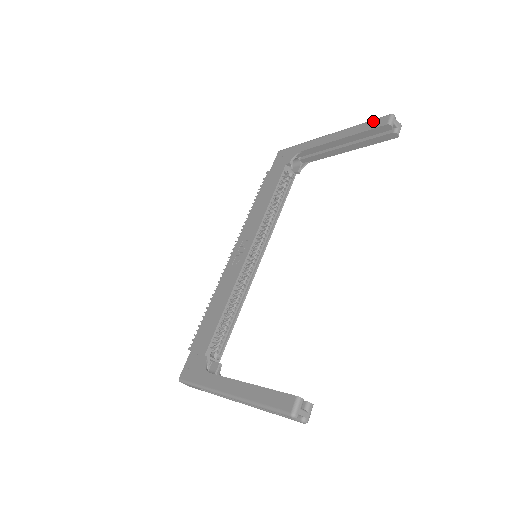
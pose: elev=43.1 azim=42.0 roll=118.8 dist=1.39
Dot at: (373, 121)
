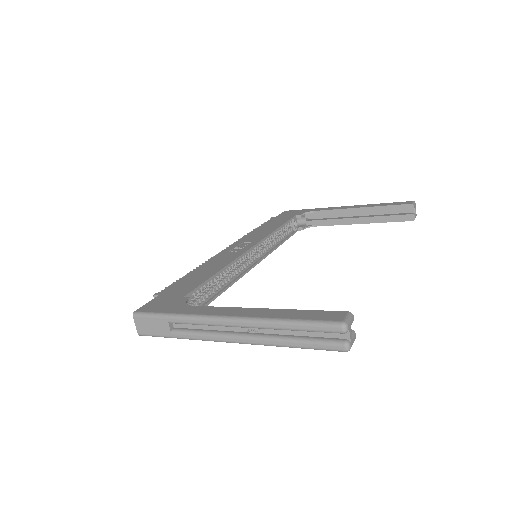
Dot at: (395, 202)
